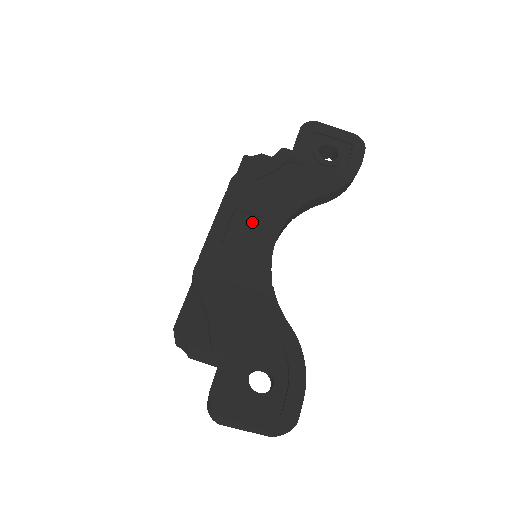
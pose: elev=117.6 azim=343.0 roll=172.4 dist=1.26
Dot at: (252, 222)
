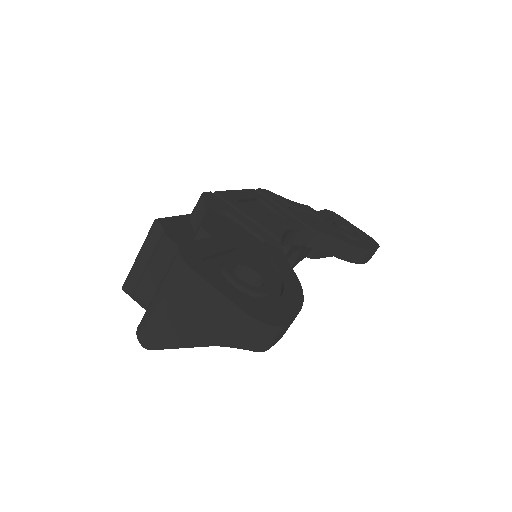
Dot at: (271, 213)
